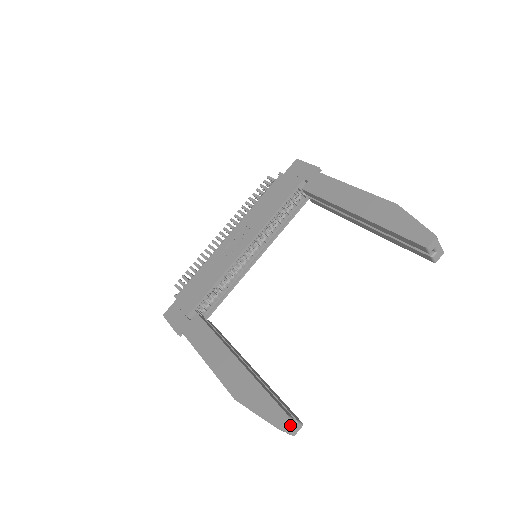
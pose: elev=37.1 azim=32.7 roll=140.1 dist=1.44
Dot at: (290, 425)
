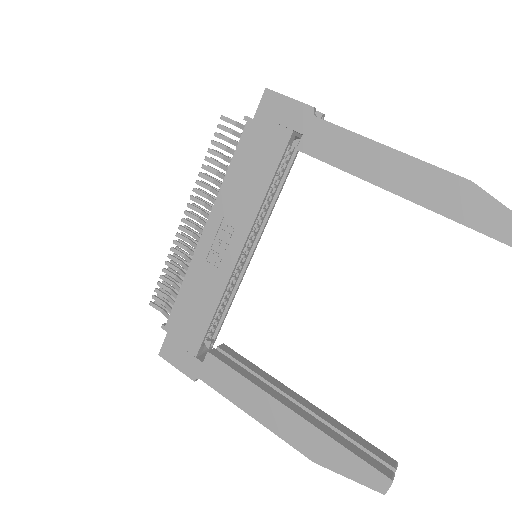
Dot at: occluded
